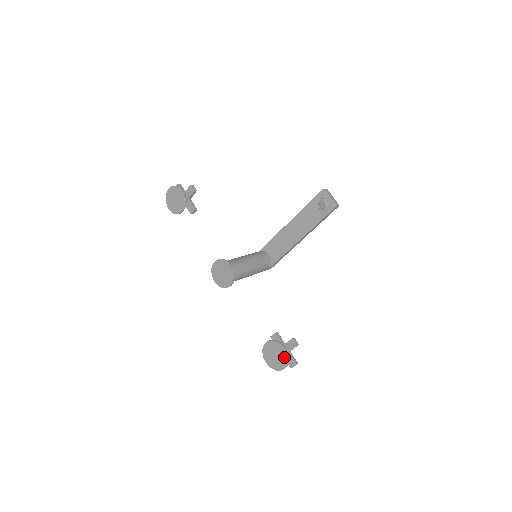
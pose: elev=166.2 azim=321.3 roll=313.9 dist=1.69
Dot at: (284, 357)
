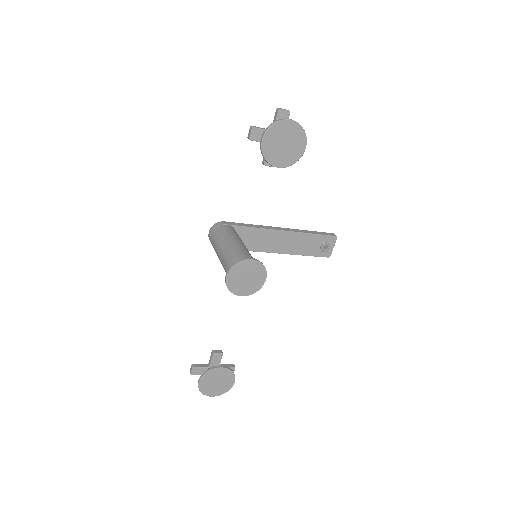
Dot at: (227, 388)
